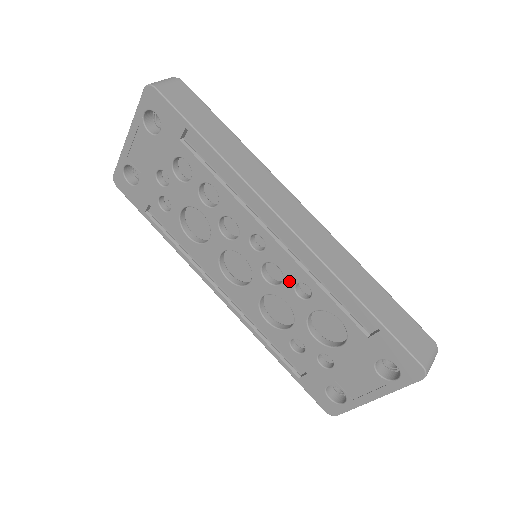
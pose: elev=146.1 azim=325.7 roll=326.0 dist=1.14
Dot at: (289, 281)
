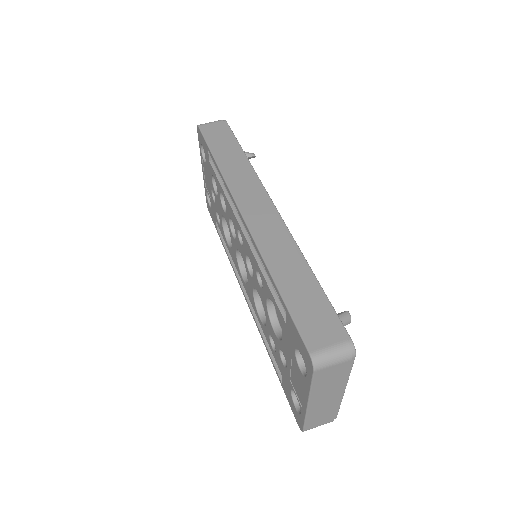
Dot at: (254, 271)
